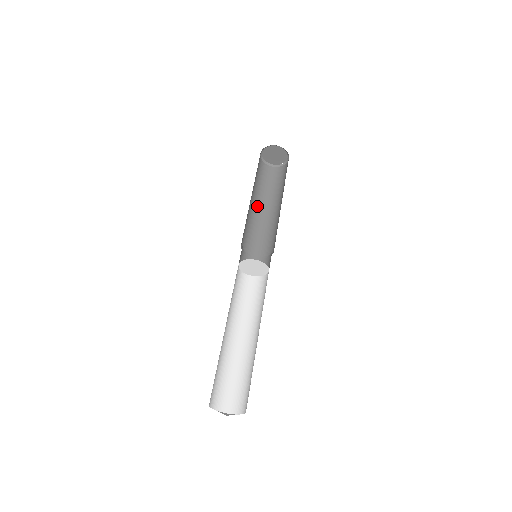
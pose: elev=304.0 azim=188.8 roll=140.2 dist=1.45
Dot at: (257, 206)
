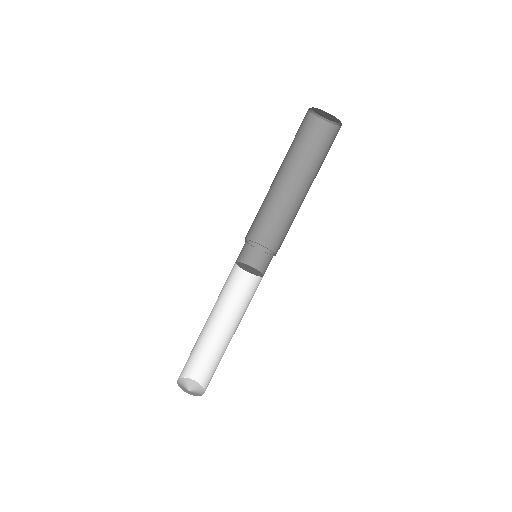
Dot at: (278, 178)
